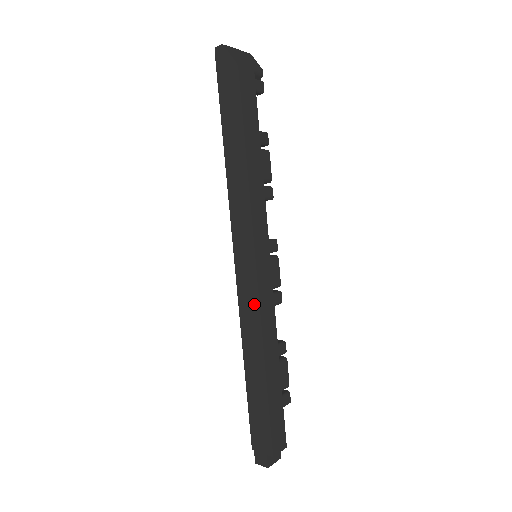
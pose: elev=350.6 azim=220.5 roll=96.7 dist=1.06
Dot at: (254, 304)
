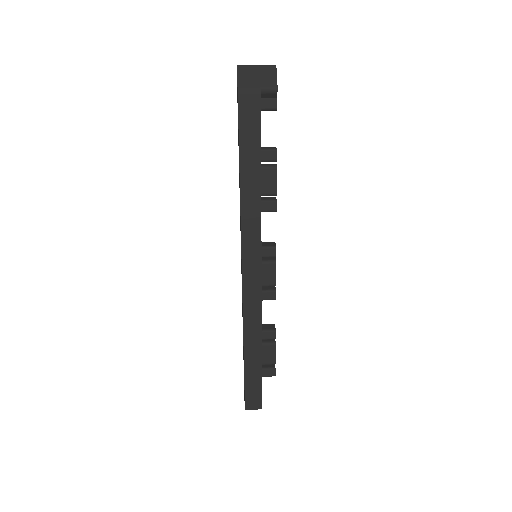
Dot at: (242, 294)
